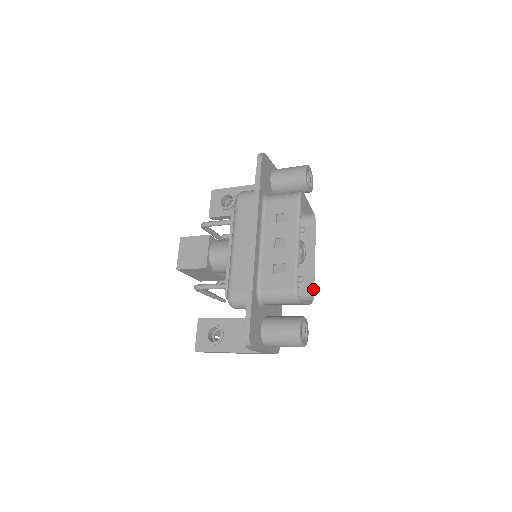
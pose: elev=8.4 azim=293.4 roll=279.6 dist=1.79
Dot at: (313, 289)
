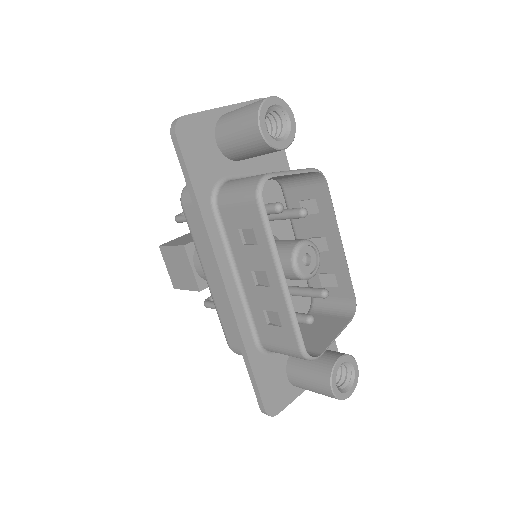
Dot at: (352, 291)
